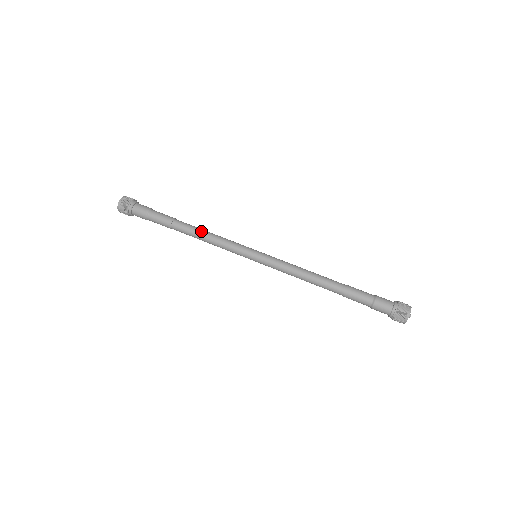
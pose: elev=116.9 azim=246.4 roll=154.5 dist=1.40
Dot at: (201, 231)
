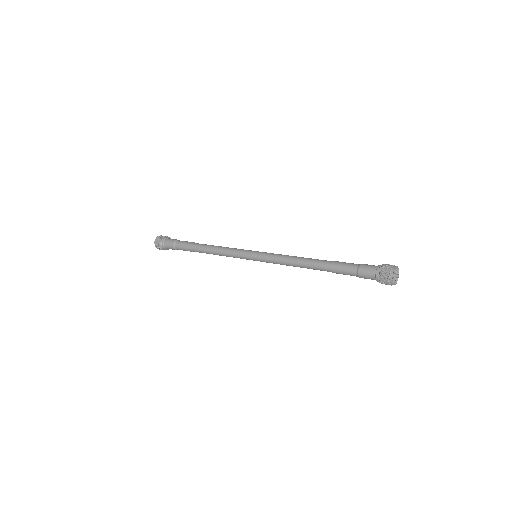
Dot at: (211, 247)
